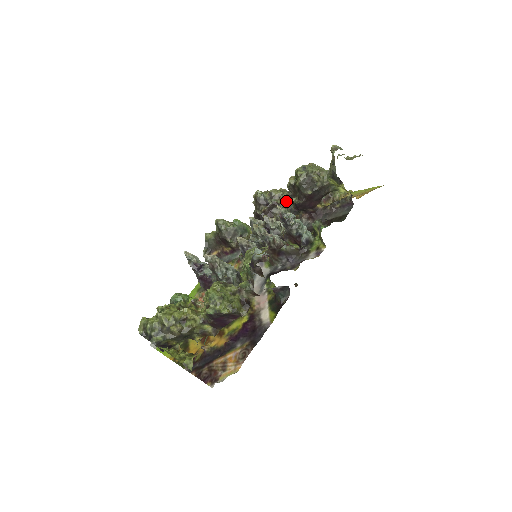
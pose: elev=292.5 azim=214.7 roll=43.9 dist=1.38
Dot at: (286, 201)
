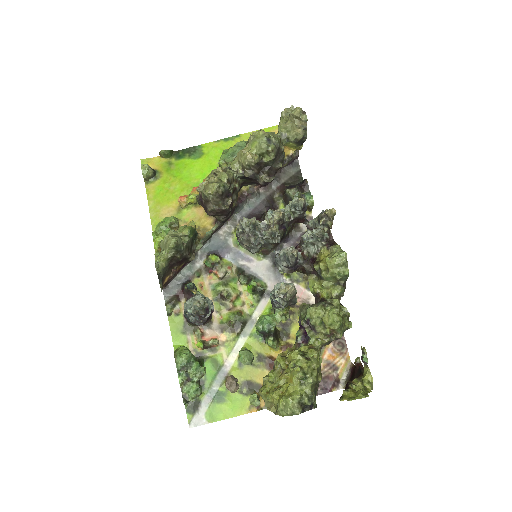
Dot at: (239, 181)
